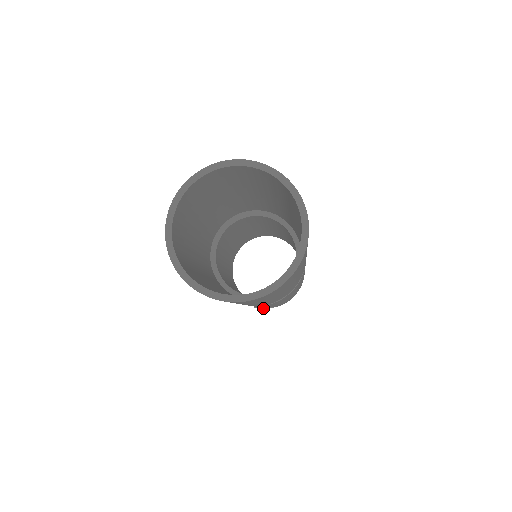
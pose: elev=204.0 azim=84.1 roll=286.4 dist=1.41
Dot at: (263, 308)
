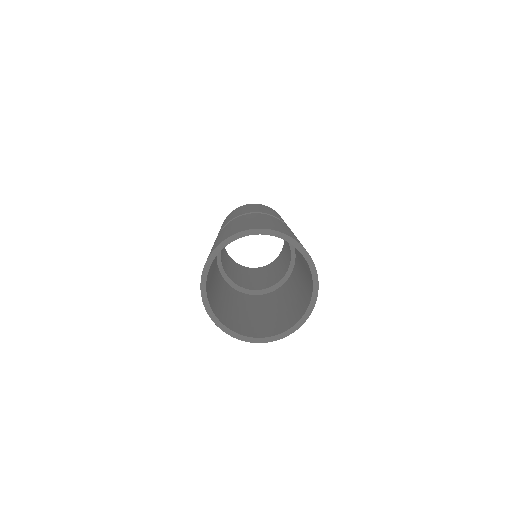
Dot at: occluded
